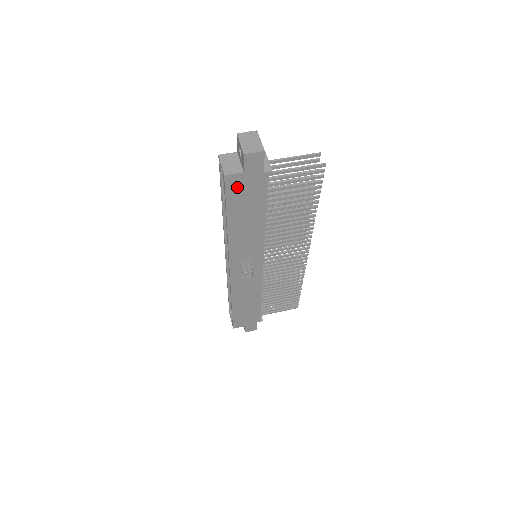
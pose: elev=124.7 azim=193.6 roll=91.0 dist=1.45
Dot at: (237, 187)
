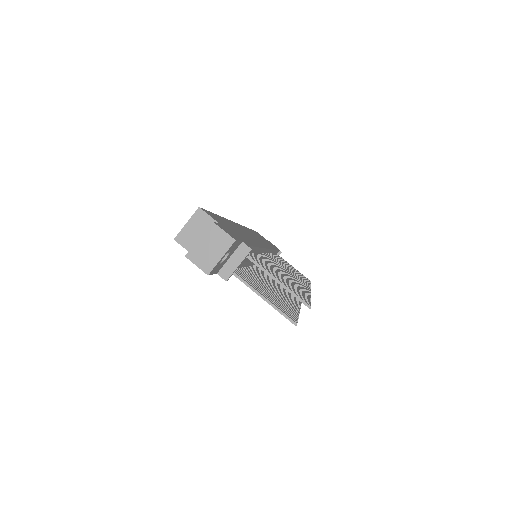
Dot at: occluded
